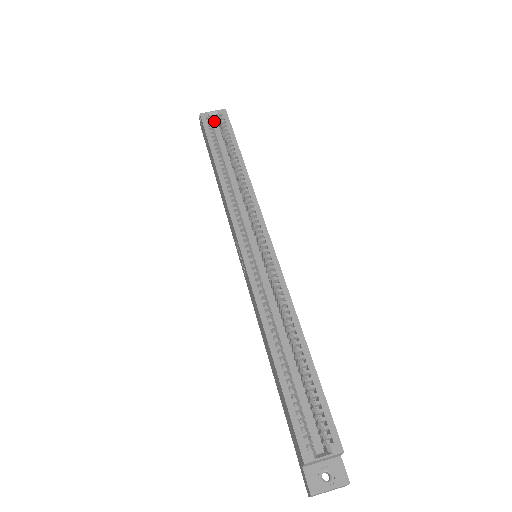
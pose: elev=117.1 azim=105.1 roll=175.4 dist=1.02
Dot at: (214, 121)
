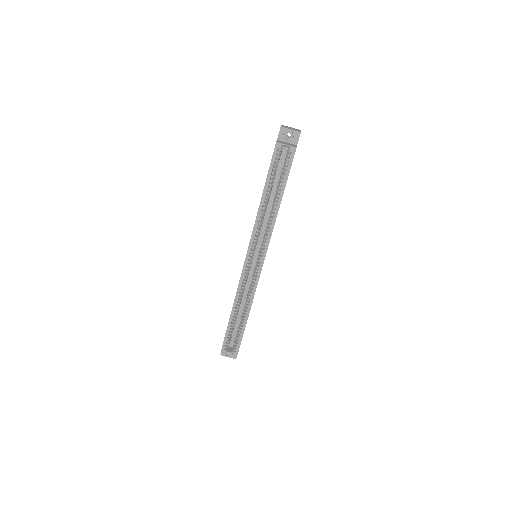
Dot at: occluded
